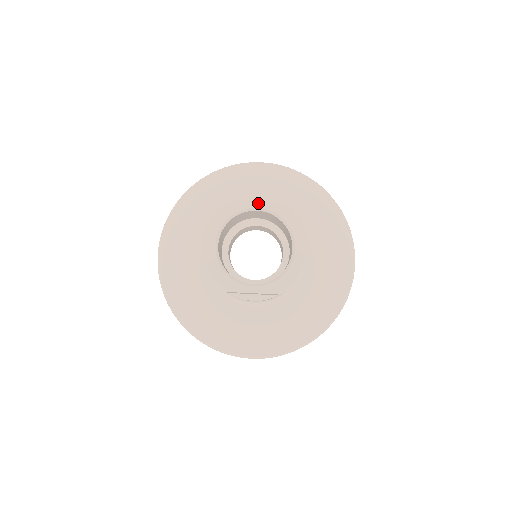
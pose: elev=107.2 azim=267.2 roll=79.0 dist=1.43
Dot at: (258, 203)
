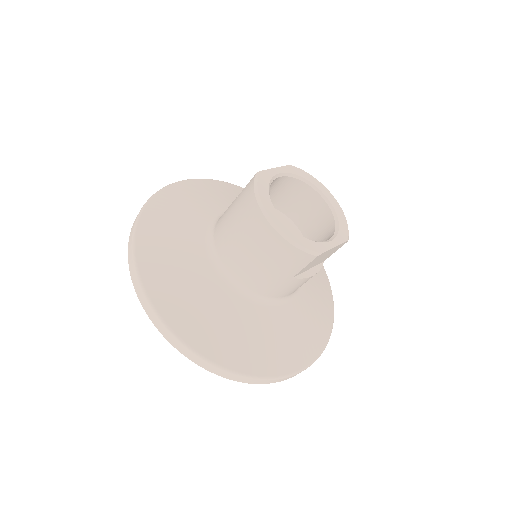
Dot at: (278, 169)
